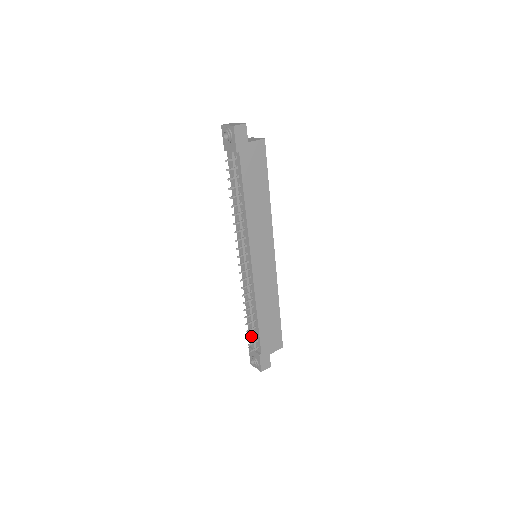
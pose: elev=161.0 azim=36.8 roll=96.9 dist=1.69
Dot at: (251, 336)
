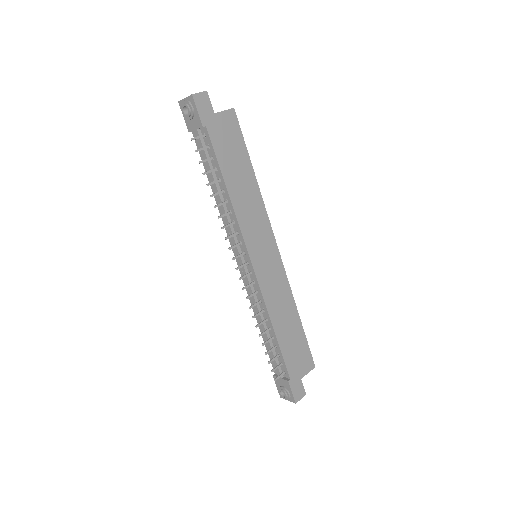
Dot at: (272, 359)
